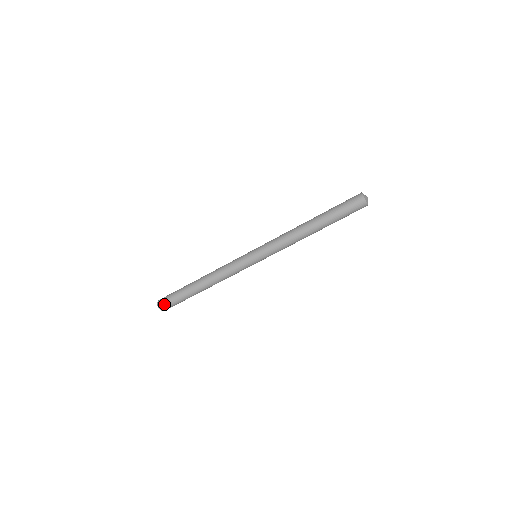
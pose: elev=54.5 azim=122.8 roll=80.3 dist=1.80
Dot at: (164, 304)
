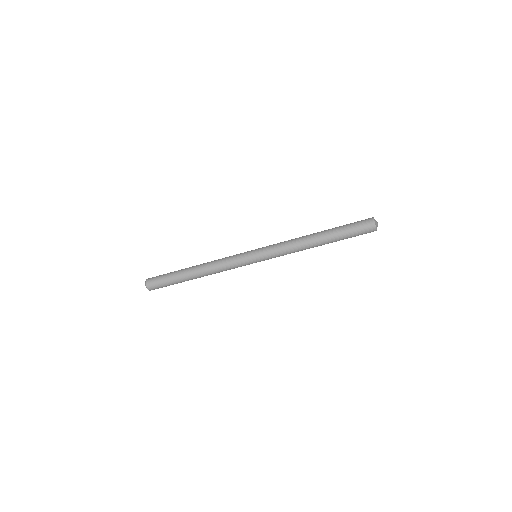
Dot at: (153, 286)
